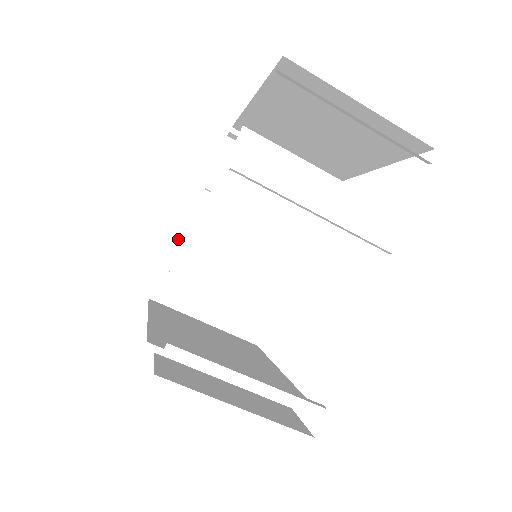
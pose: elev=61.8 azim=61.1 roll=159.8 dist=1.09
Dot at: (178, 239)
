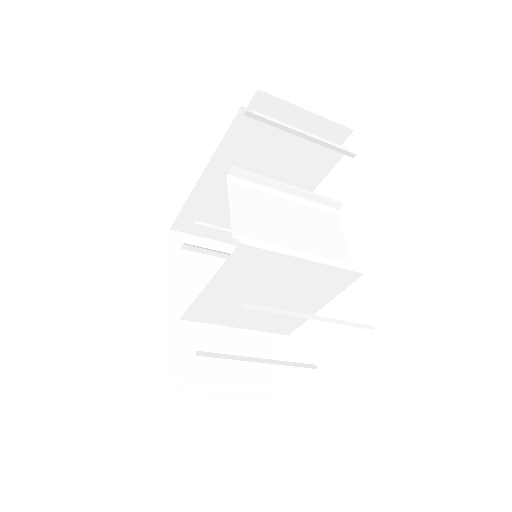
Dot at: (192, 193)
